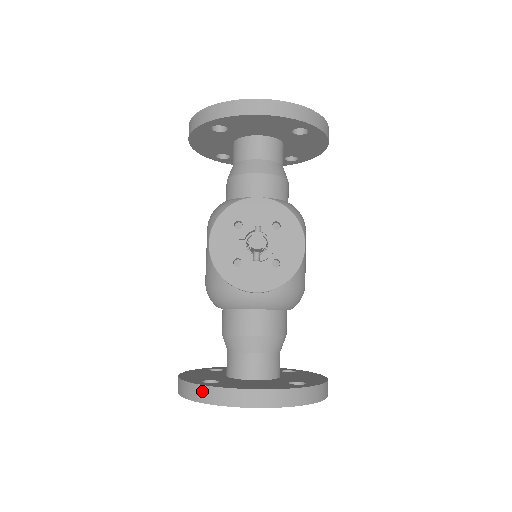
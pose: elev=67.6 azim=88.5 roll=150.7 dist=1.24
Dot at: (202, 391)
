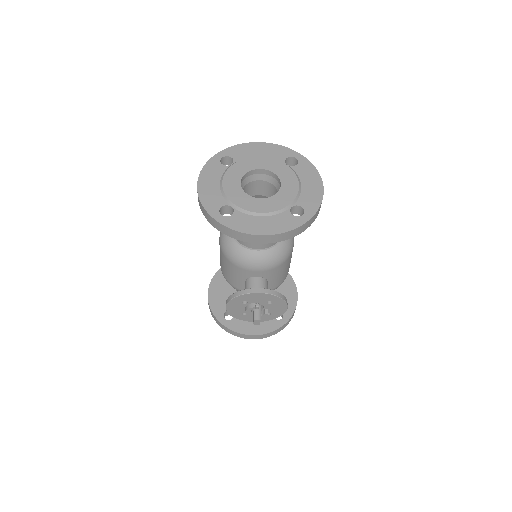
Dot at: (225, 328)
